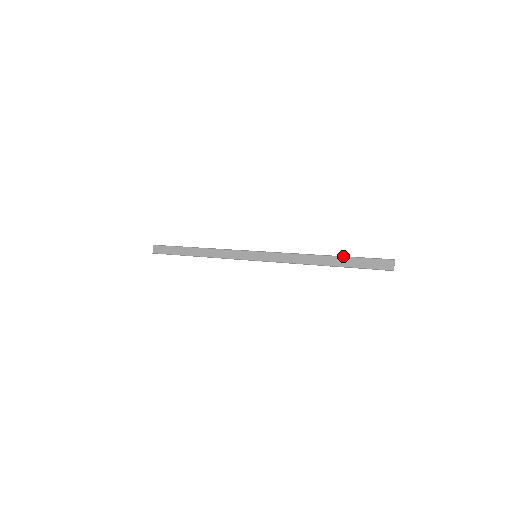
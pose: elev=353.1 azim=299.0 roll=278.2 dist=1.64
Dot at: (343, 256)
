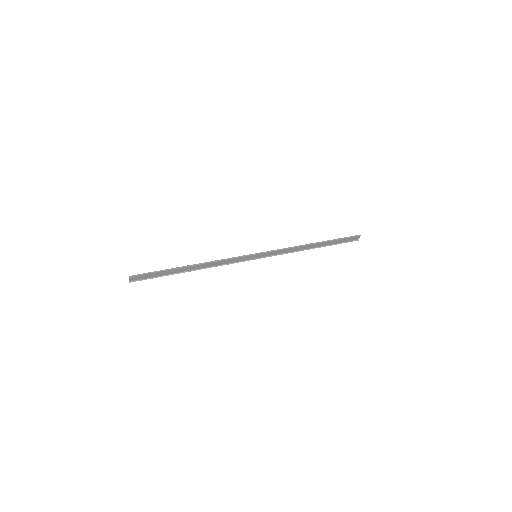
Dot at: (329, 241)
